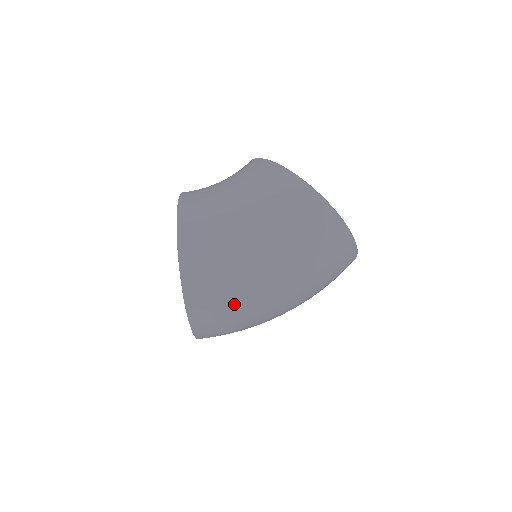
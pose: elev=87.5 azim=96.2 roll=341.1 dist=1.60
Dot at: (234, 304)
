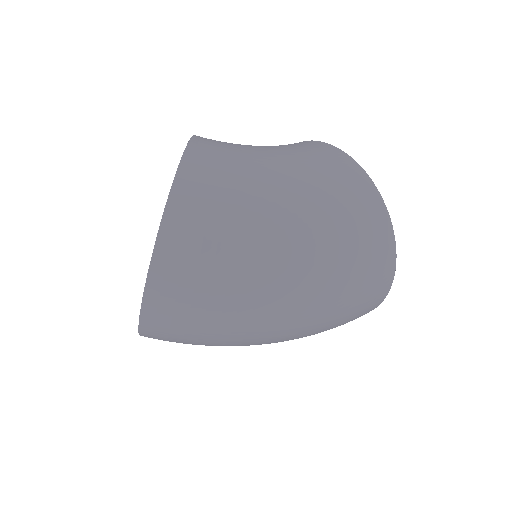
Dot at: (223, 275)
